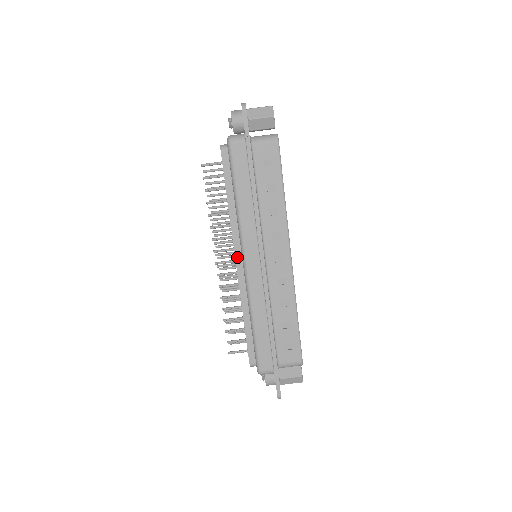
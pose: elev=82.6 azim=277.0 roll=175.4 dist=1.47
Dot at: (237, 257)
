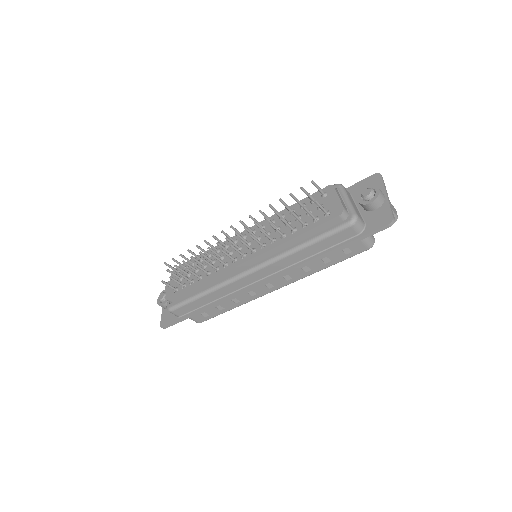
Dot at: (250, 261)
